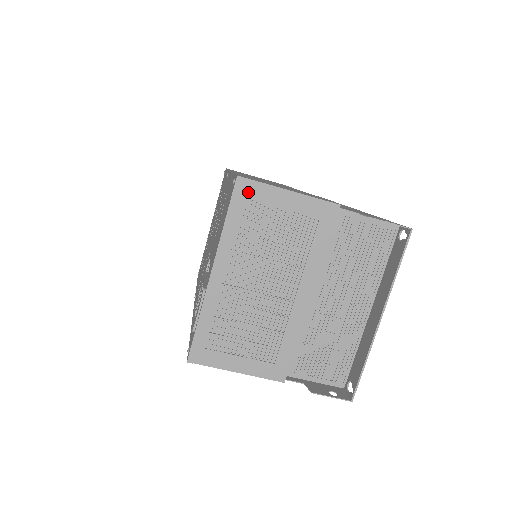
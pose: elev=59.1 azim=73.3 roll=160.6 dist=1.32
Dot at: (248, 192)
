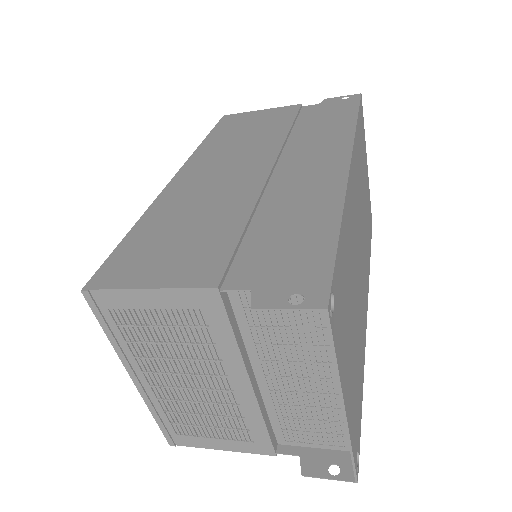
Dot at: (105, 302)
